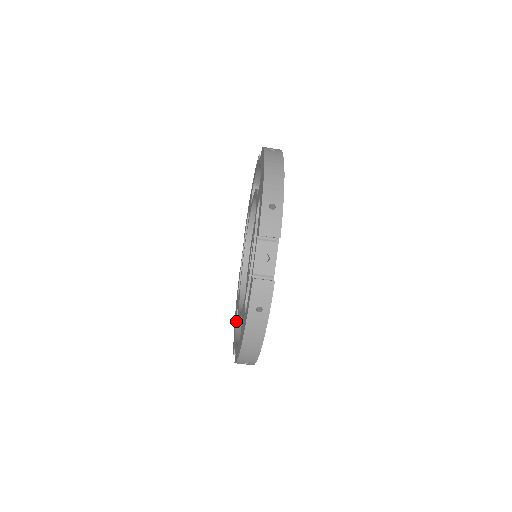
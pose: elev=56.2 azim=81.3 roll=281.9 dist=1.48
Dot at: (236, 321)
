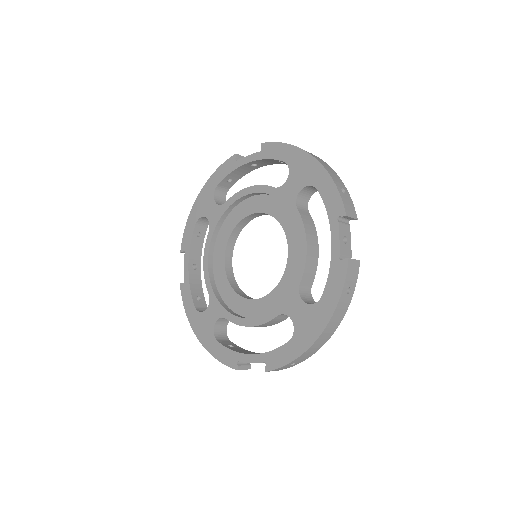
Dot at: (198, 220)
